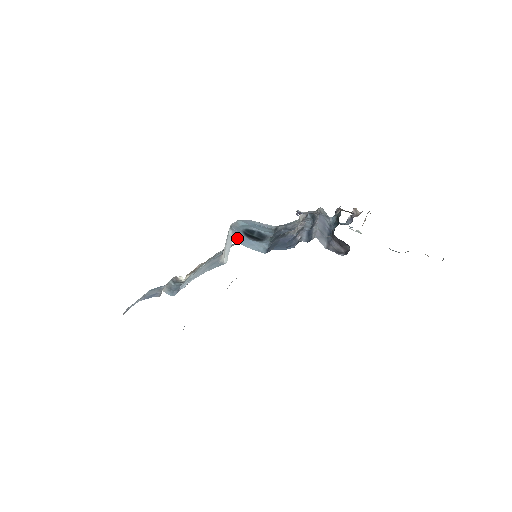
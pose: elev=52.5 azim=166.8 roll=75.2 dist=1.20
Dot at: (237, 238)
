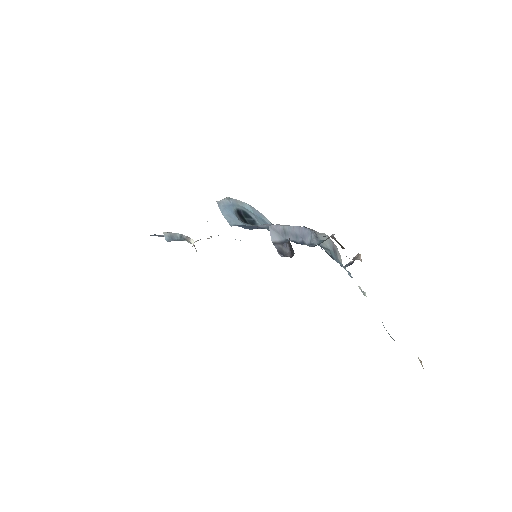
Dot at: (223, 205)
